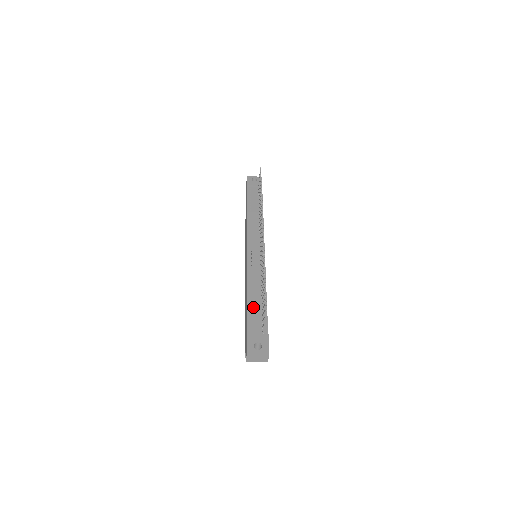
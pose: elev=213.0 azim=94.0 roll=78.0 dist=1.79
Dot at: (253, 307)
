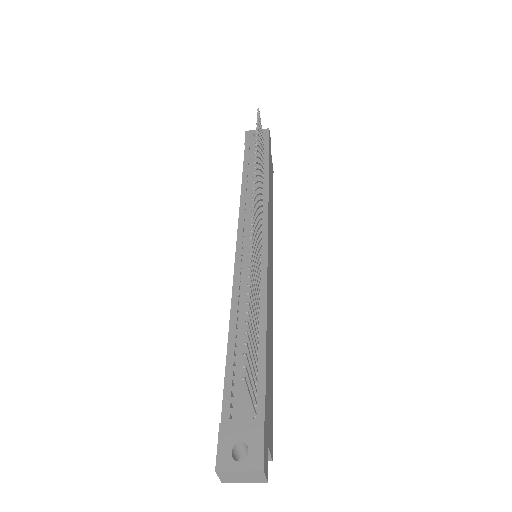
Dot at: (238, 359)
